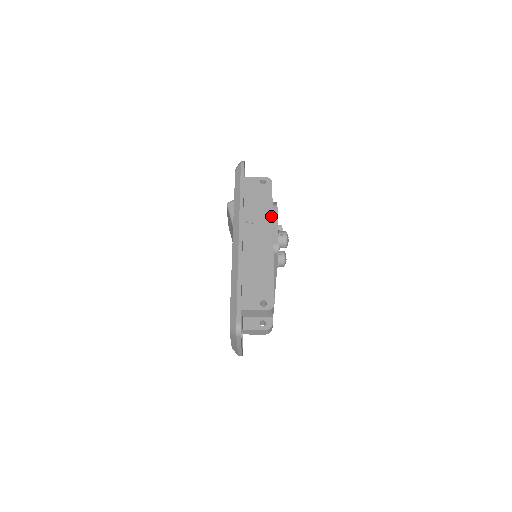
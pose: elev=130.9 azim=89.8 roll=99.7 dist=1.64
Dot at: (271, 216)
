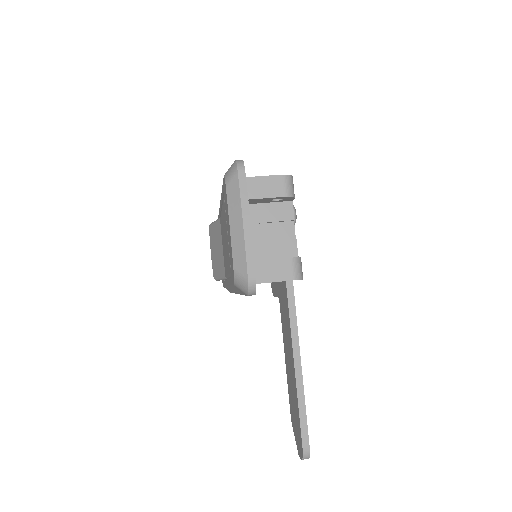
Dot at: occluded
